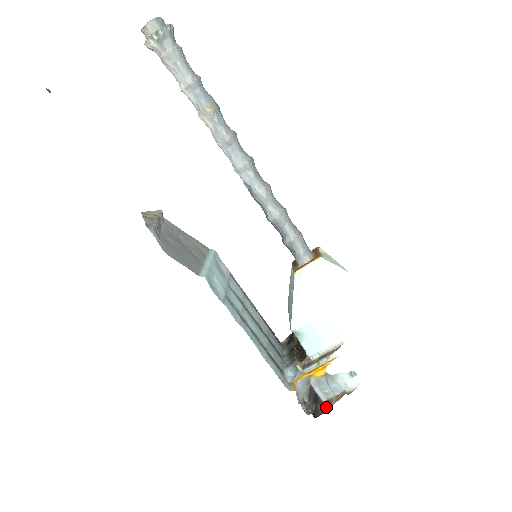
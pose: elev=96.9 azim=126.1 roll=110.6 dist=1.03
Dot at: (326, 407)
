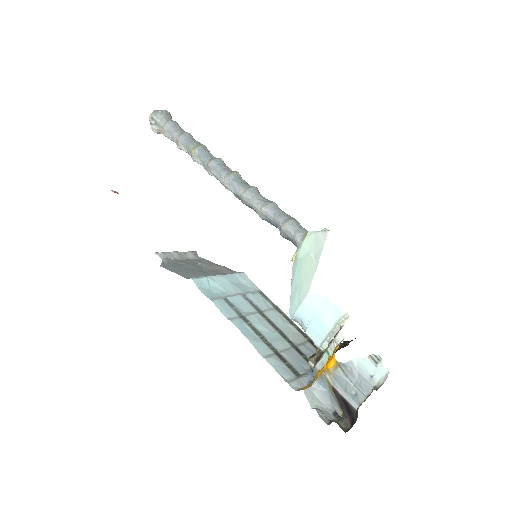
Dot at: (356, 415)
